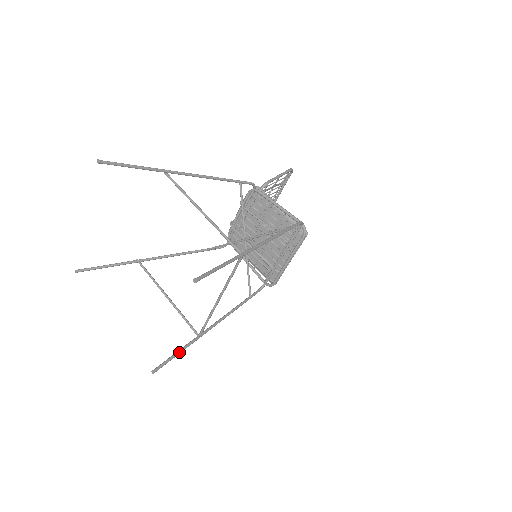
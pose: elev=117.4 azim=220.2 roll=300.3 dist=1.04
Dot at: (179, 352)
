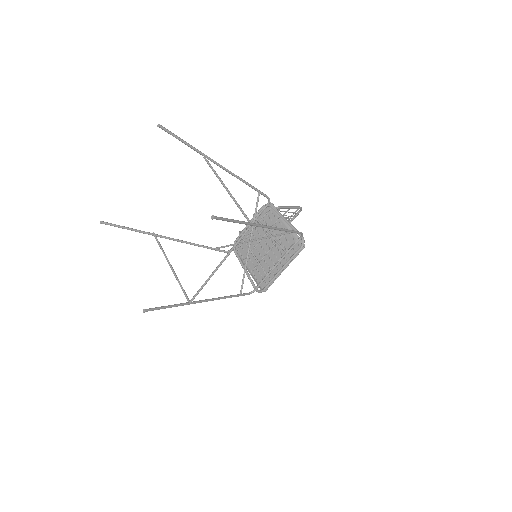
Dot at: (170, 306)
